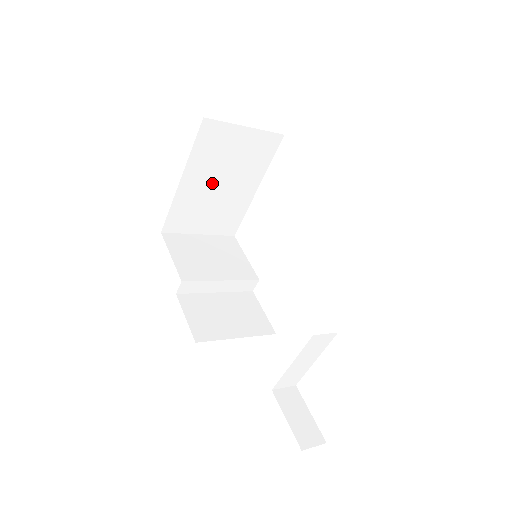
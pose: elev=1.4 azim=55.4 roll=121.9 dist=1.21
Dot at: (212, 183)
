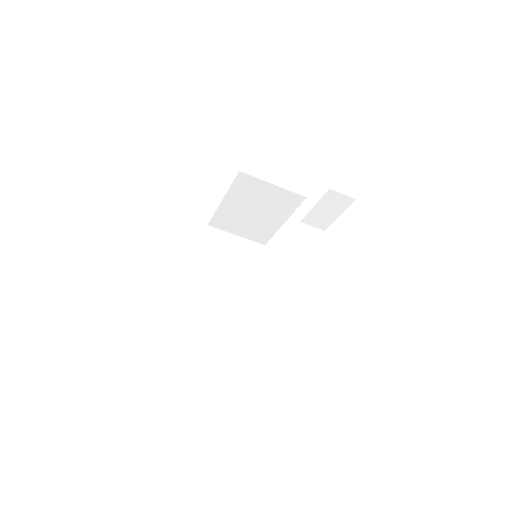
Dot at: (222, 273)
